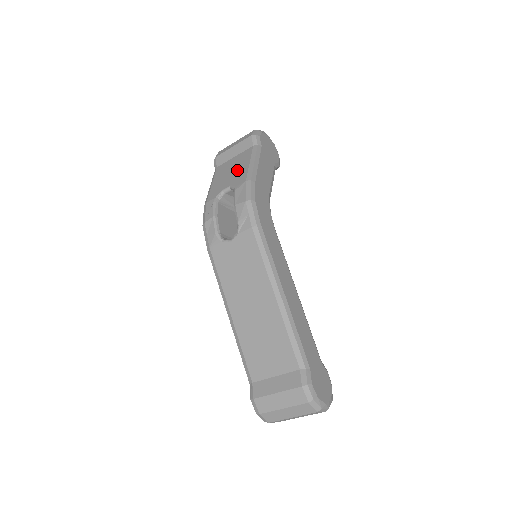
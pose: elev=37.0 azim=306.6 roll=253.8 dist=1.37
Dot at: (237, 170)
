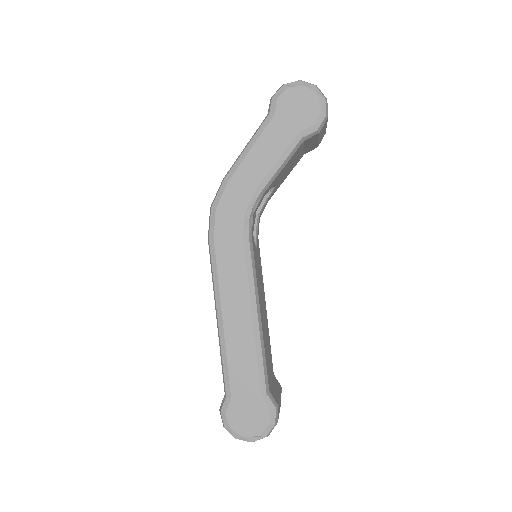
Dot at: occluded
